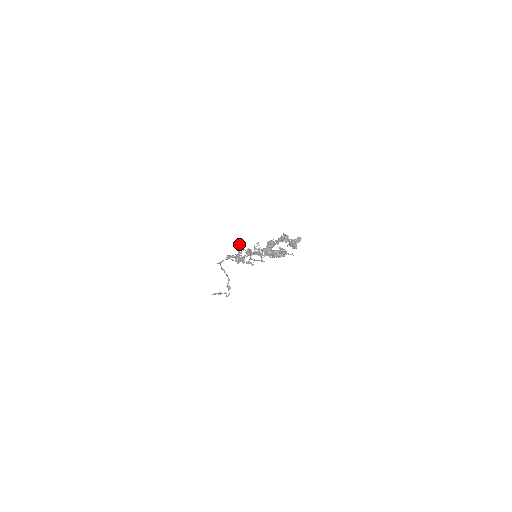
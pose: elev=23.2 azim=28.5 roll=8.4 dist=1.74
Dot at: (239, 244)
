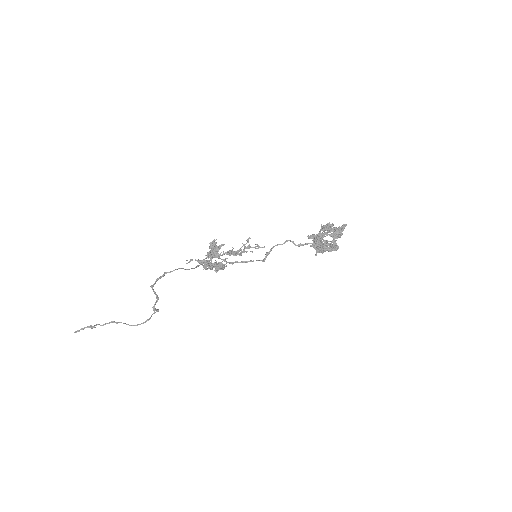
Dot at: occluded
